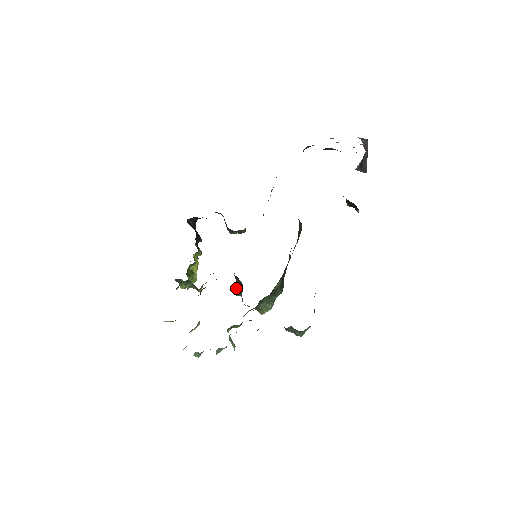
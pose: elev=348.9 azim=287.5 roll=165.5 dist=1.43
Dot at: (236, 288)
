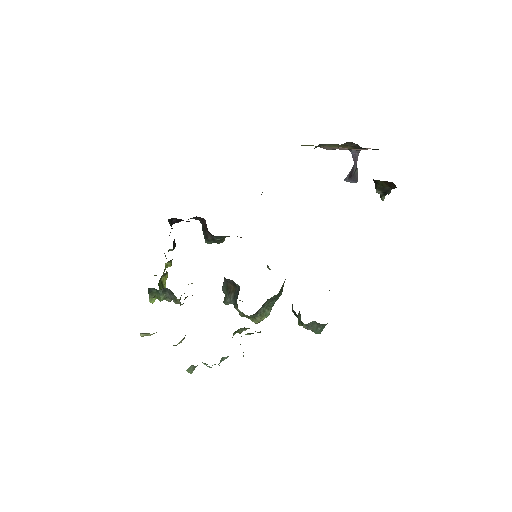
Dot at: occluded
